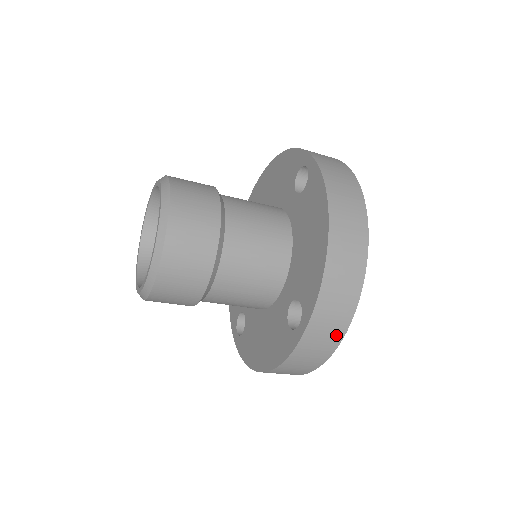
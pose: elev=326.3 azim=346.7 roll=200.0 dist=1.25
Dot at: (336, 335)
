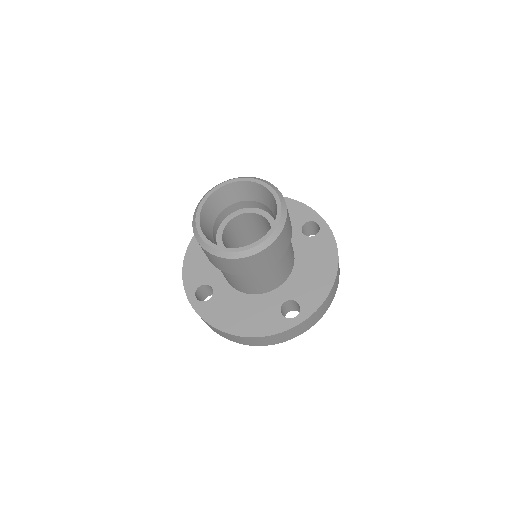
Dot at: (304, 330)
